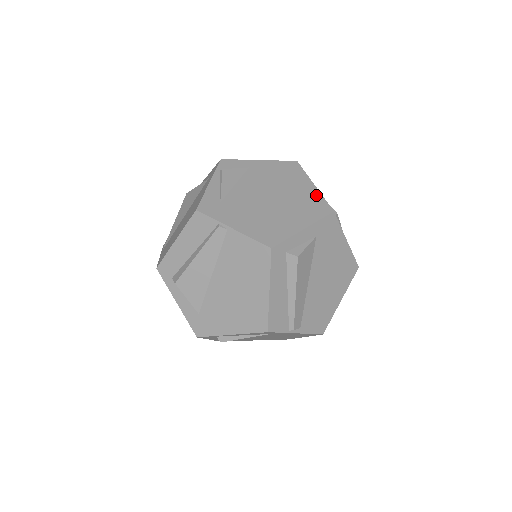
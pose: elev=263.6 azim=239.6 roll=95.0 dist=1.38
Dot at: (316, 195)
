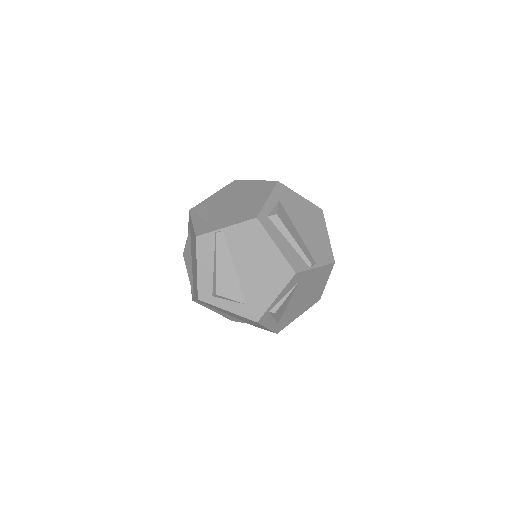
Dot at: (261, 183)
